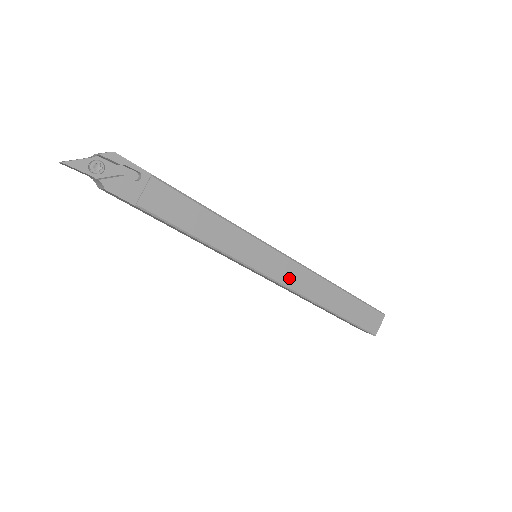
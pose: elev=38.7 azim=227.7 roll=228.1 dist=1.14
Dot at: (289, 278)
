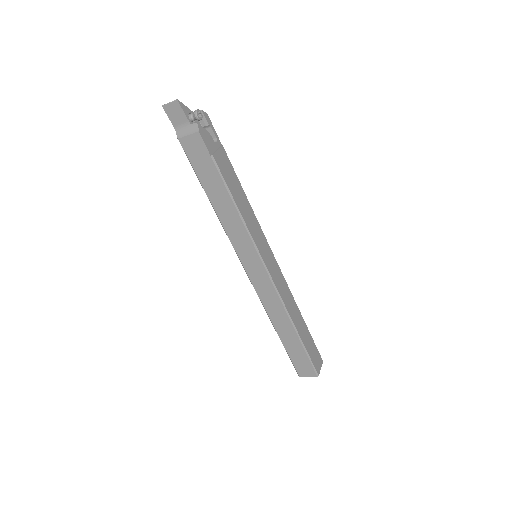
Dot at: (278, 282)
